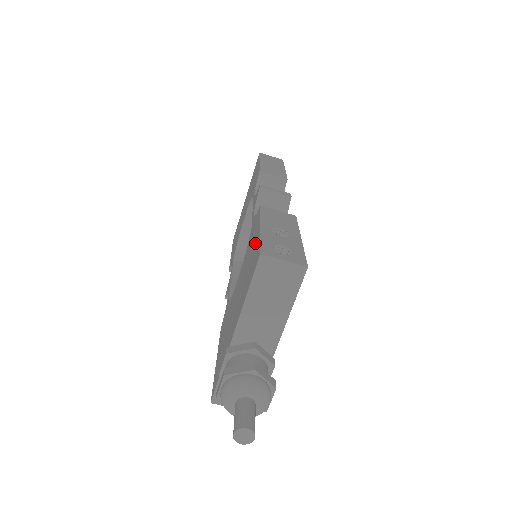
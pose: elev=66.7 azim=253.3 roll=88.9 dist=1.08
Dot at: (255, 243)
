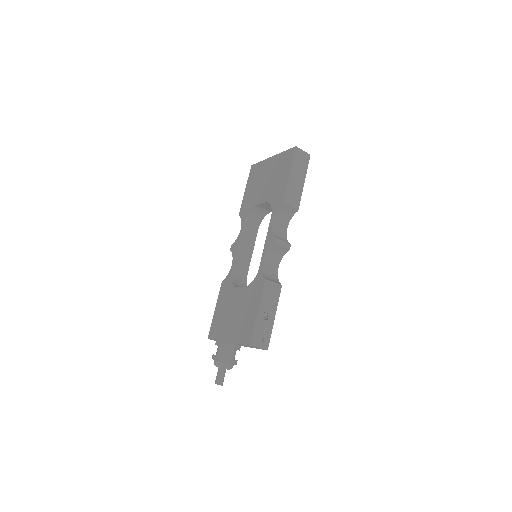
Dot at: (252, 316)
